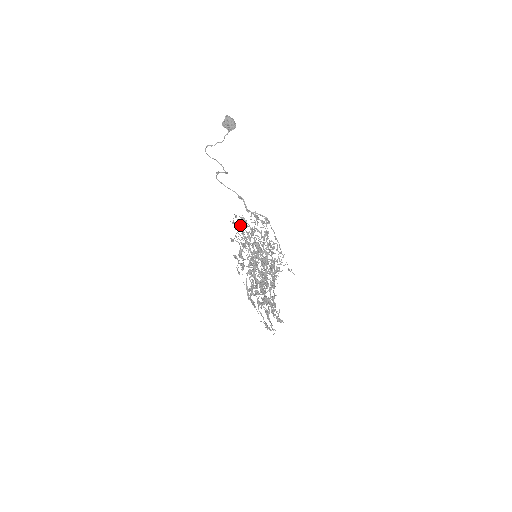
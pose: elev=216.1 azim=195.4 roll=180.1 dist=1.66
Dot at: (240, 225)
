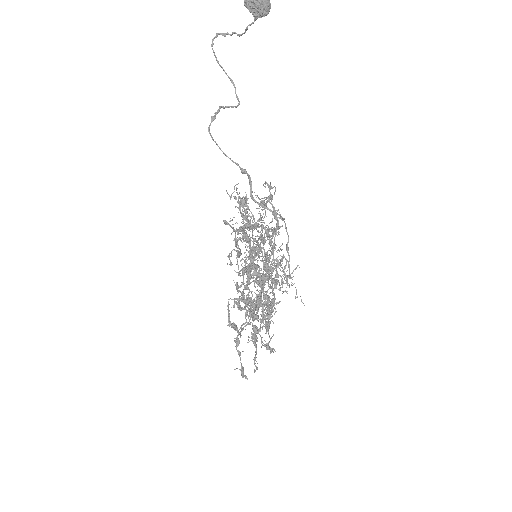
Dot at: occluded
